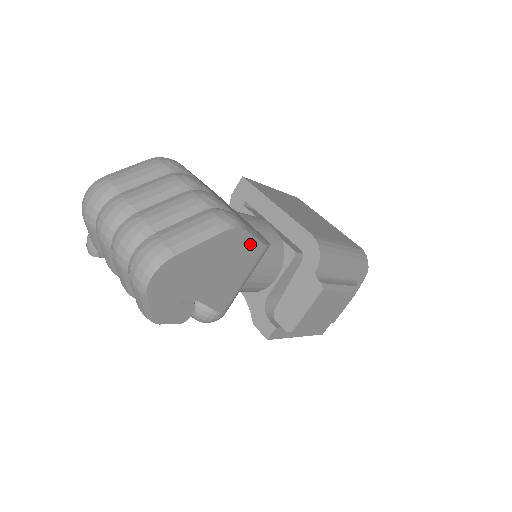
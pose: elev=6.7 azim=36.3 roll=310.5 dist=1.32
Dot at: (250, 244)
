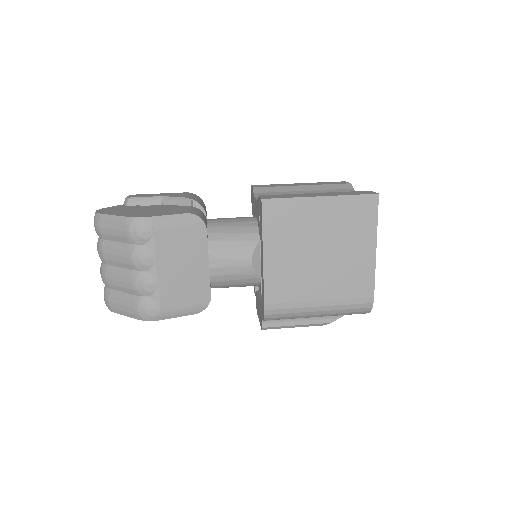
Dot at: occluded
